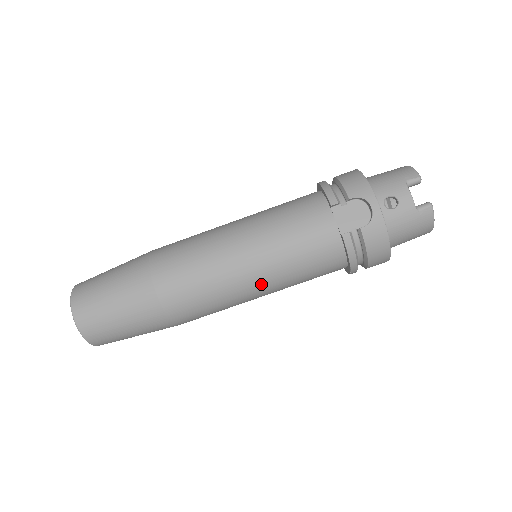
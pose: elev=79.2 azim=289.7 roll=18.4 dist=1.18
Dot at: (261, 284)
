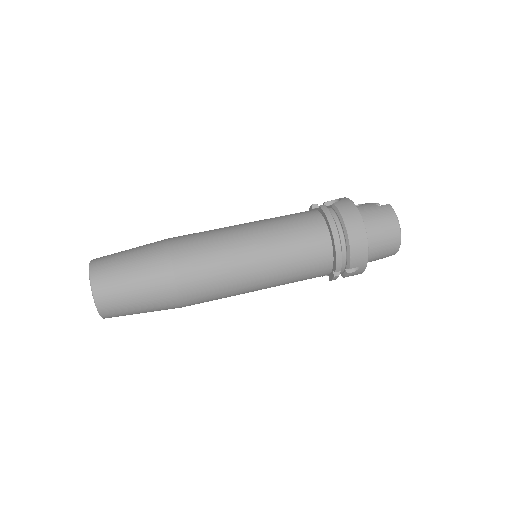
Dot at: (255, 238)
